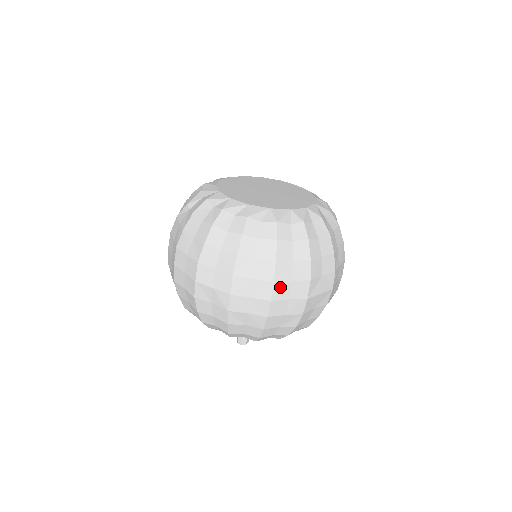
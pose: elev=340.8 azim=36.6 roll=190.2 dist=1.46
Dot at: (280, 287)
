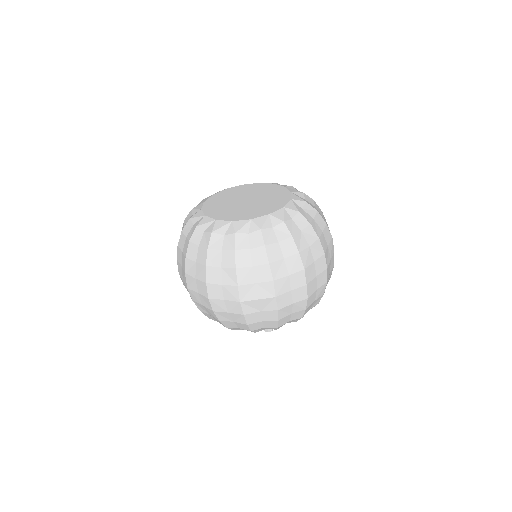
Dot at: (213, 288)
